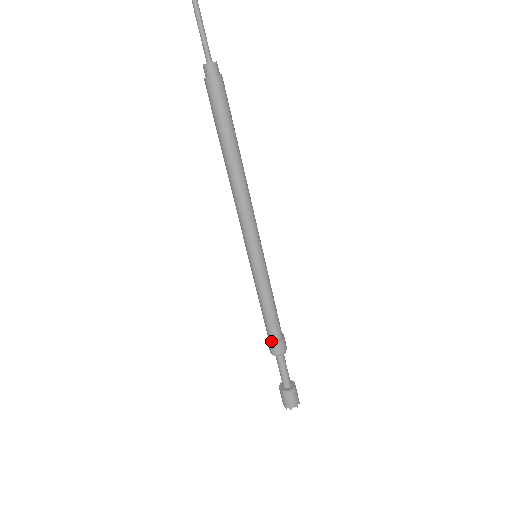
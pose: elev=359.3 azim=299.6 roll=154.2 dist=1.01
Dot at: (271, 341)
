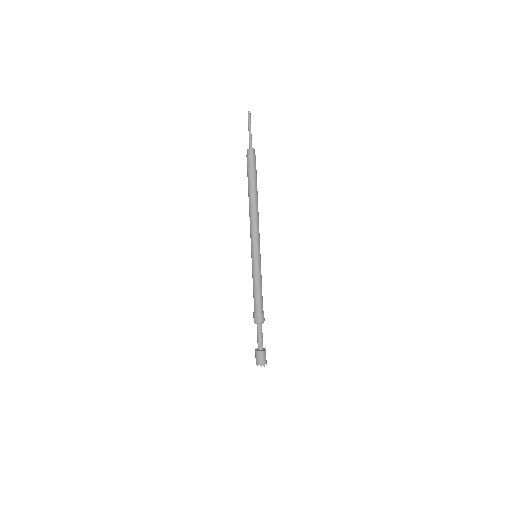
Dot at: (259, 313)
